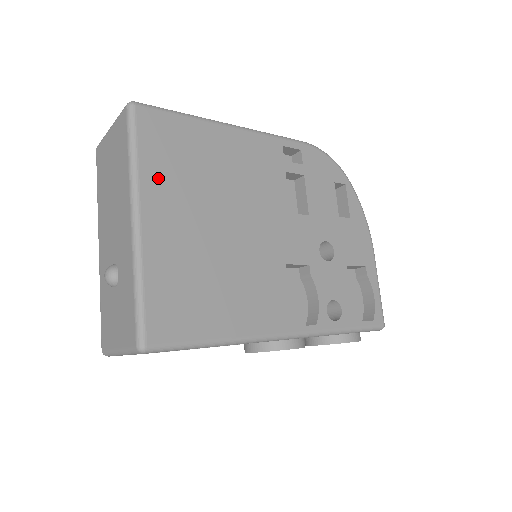
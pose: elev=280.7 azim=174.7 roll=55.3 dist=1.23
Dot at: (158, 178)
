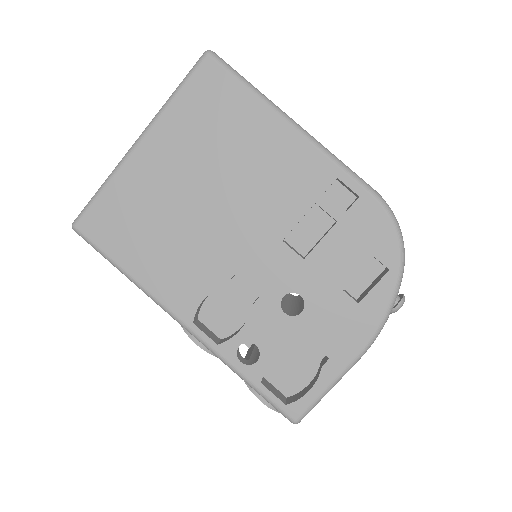
Dot at: (178, 123)
